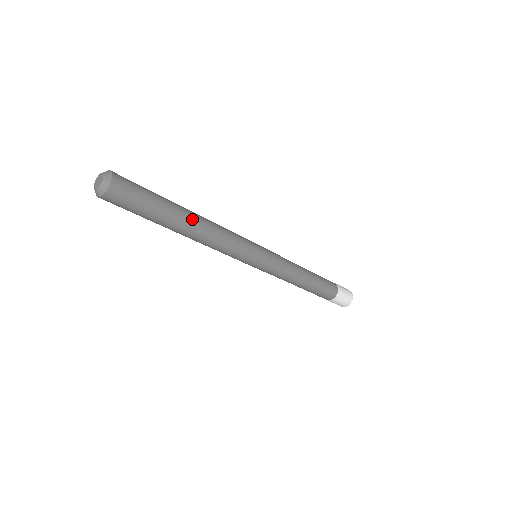
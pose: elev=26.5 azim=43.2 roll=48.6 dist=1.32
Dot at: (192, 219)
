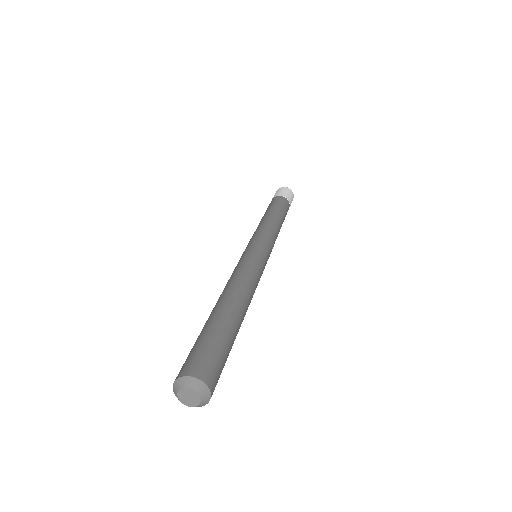
Dot at: (239, 306)
